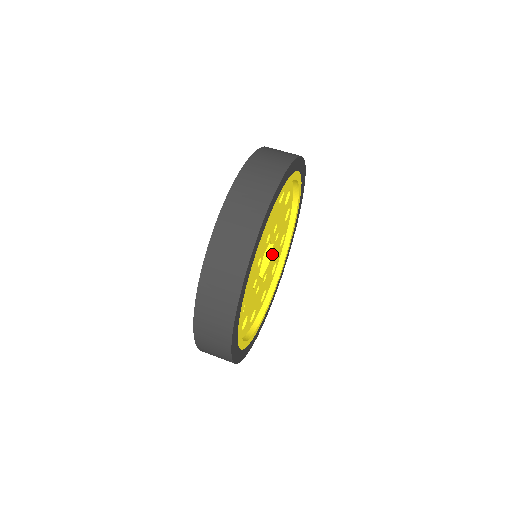
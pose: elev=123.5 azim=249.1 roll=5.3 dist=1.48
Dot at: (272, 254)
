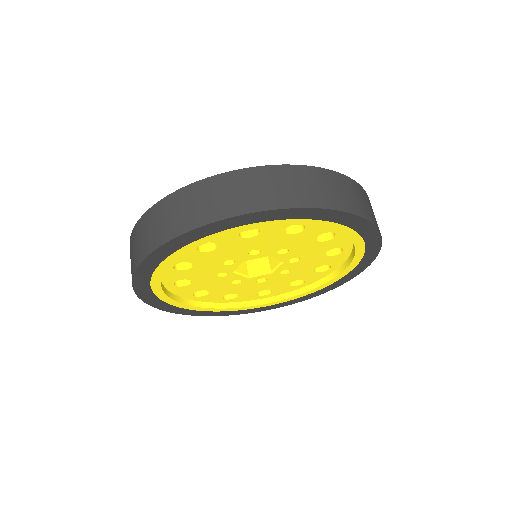
Dot at: (283, 269)
